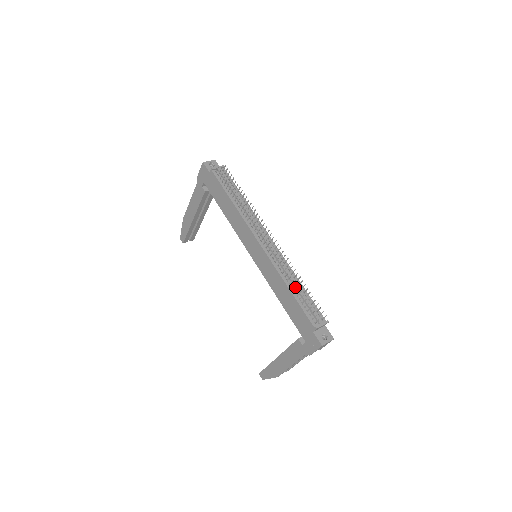
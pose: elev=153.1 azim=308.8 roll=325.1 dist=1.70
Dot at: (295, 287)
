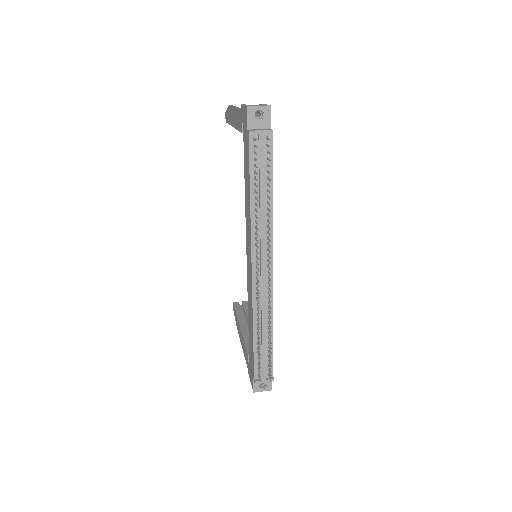
Dot at: (261, 335)
